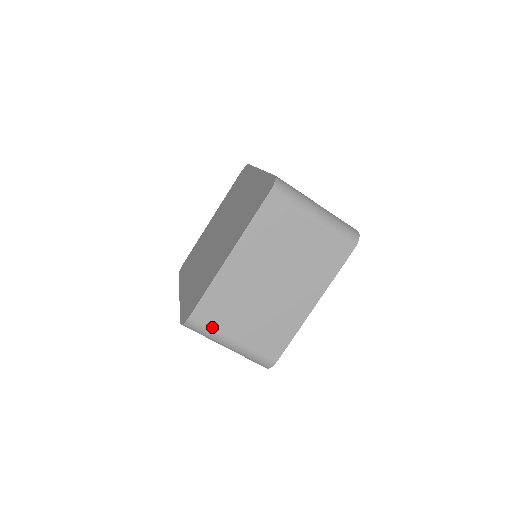
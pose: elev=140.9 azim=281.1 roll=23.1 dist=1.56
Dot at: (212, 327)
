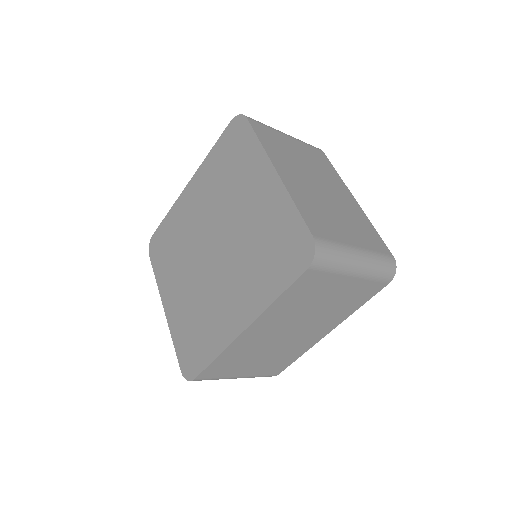
Dot at: (335, 241)
